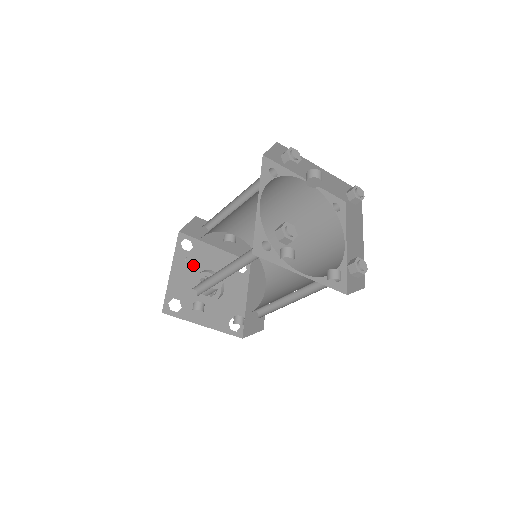
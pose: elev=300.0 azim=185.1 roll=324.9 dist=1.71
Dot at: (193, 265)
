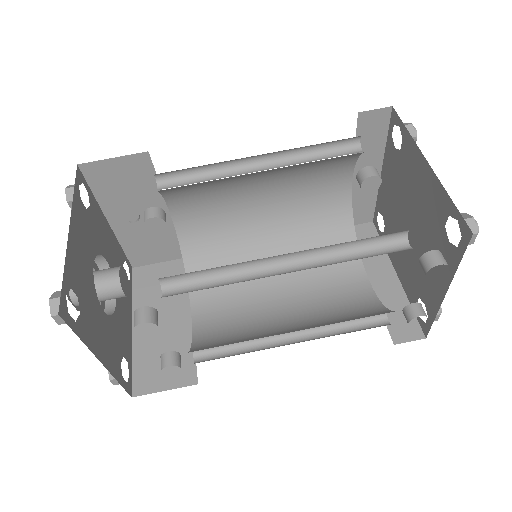
Dot at: (90, 237)
